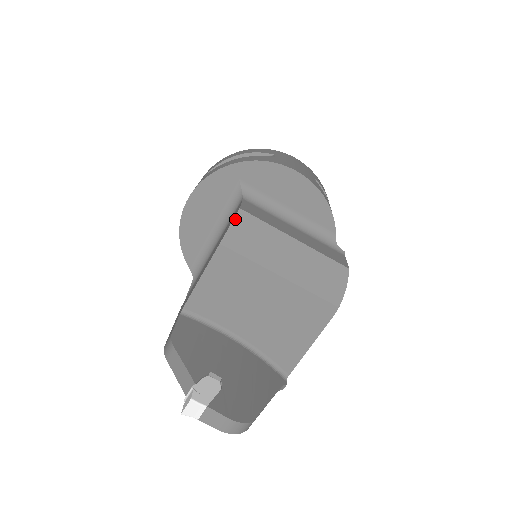
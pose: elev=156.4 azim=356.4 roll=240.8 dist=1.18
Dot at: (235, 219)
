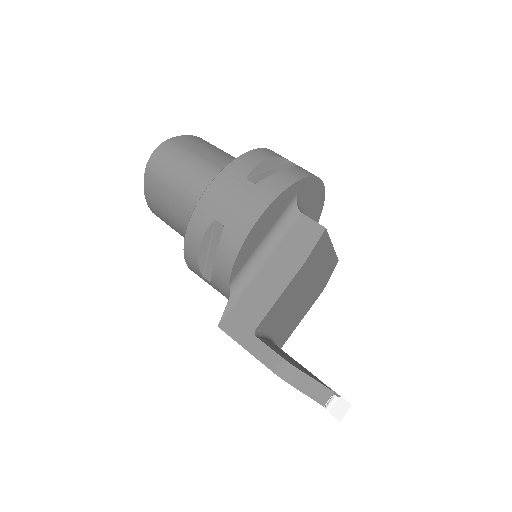
Dot at: (320, 238)
